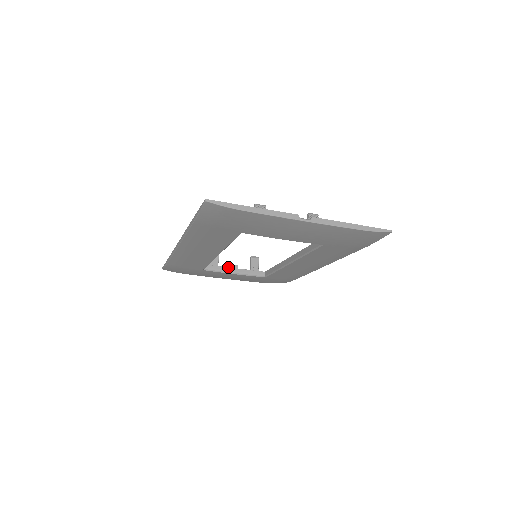
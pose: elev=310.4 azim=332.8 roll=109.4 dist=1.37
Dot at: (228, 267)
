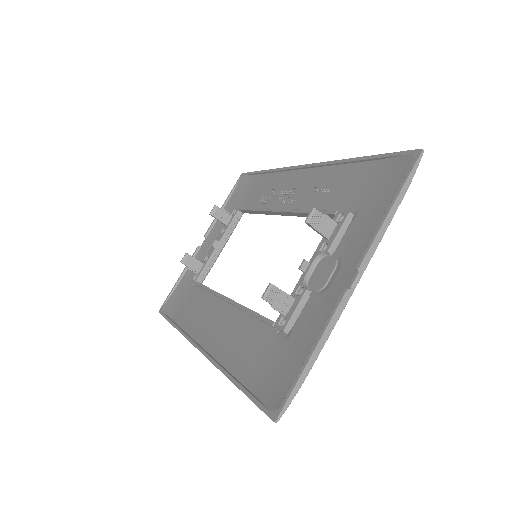
Dot at: (212, 254)
